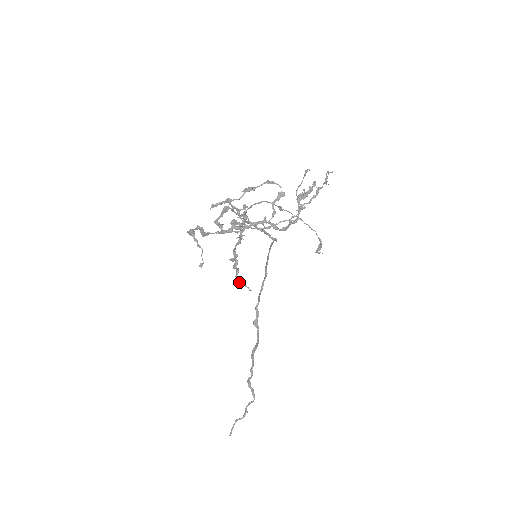
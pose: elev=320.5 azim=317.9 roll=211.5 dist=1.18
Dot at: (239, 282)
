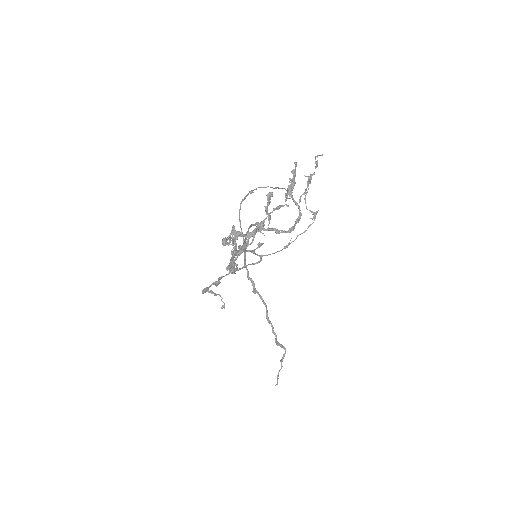
Dot at: (232, 273)
